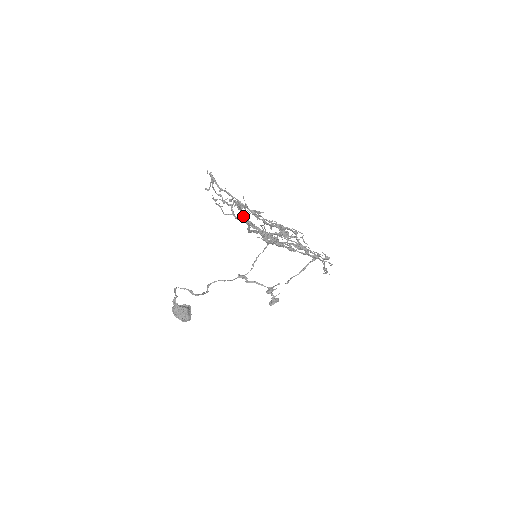
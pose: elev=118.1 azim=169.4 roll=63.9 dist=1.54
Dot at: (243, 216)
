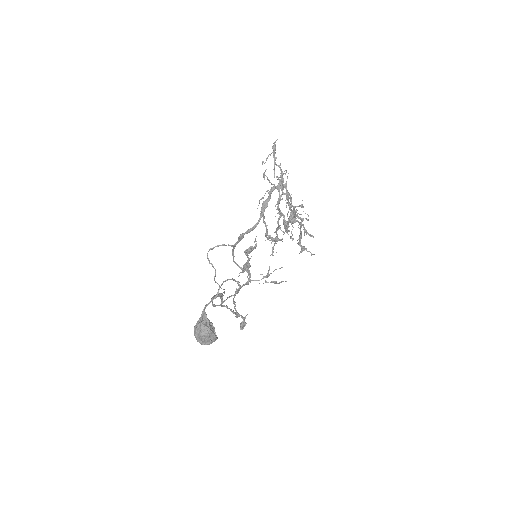
Dot at: (267, 202)
